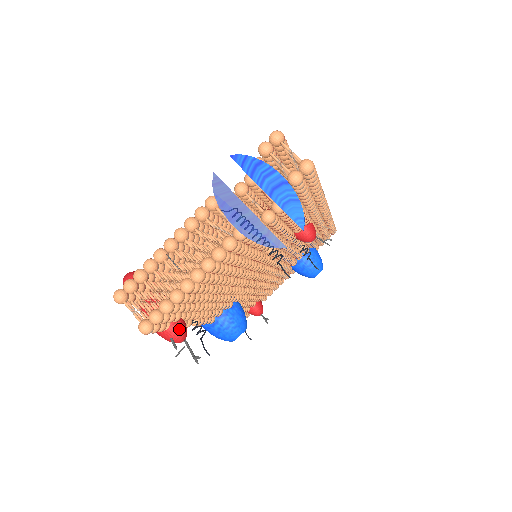
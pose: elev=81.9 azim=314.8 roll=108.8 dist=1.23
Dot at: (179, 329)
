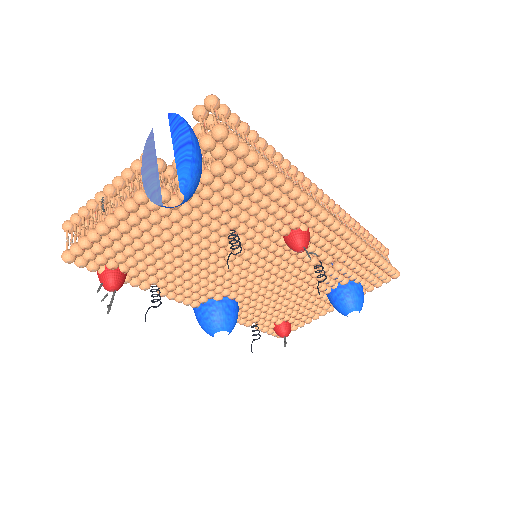
Dot at: (110, 277)
